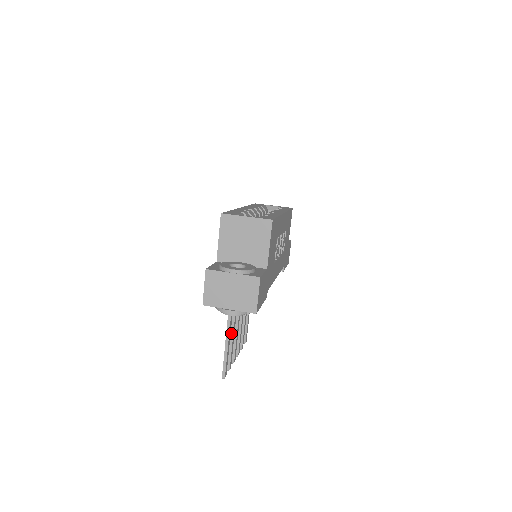
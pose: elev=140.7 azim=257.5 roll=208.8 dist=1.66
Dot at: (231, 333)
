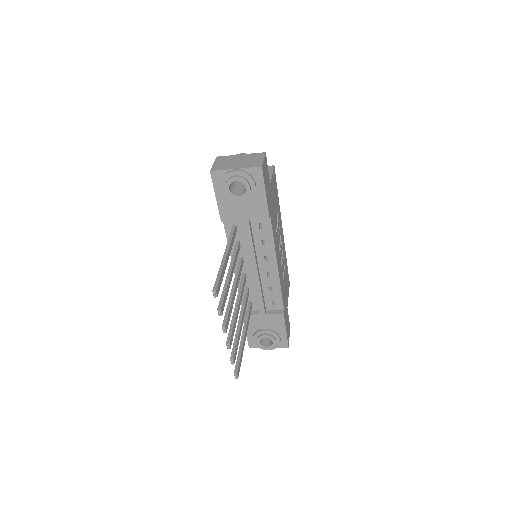
Dot at: (227, 278)
